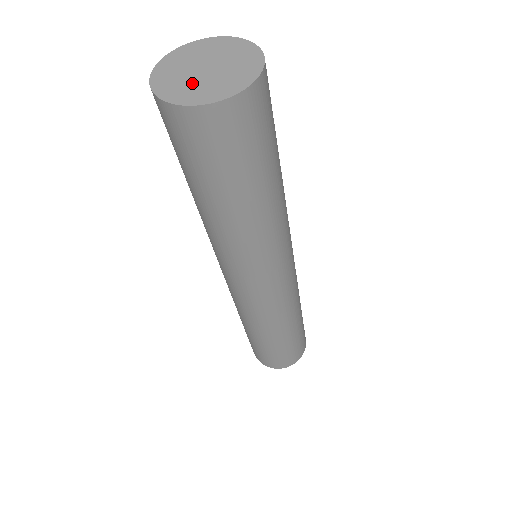
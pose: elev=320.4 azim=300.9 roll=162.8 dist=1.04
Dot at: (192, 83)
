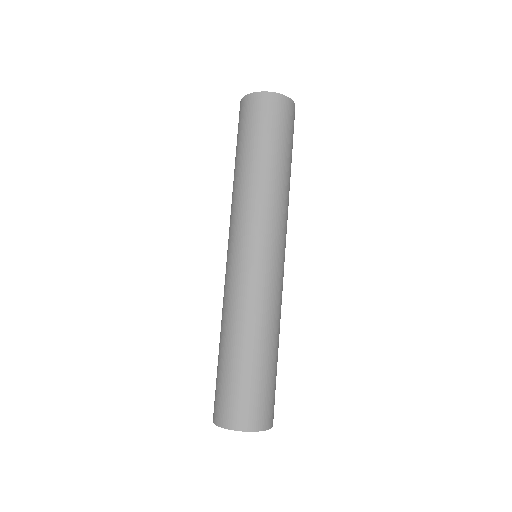
Dot at: occluded
